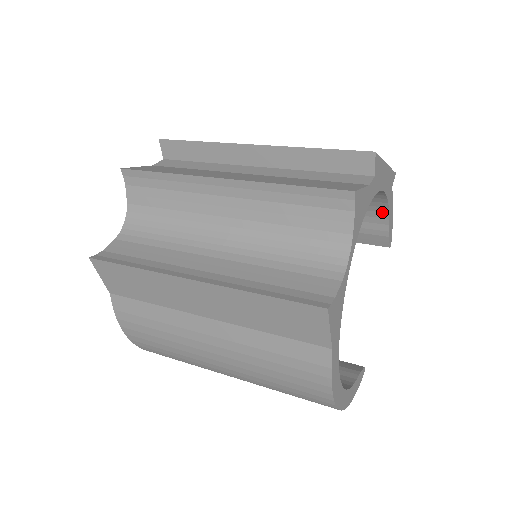
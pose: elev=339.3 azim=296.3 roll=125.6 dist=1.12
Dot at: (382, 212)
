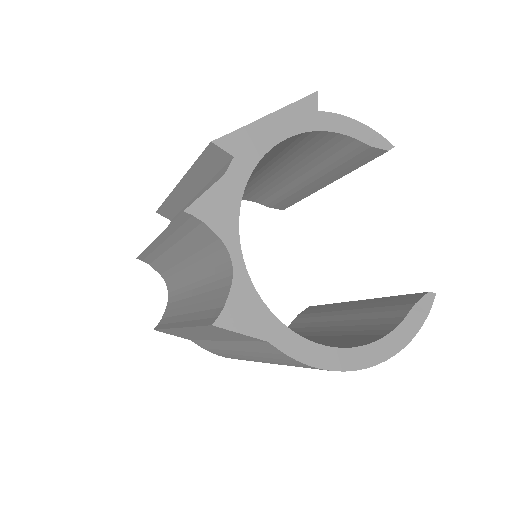
Dot at: (334, 136)
